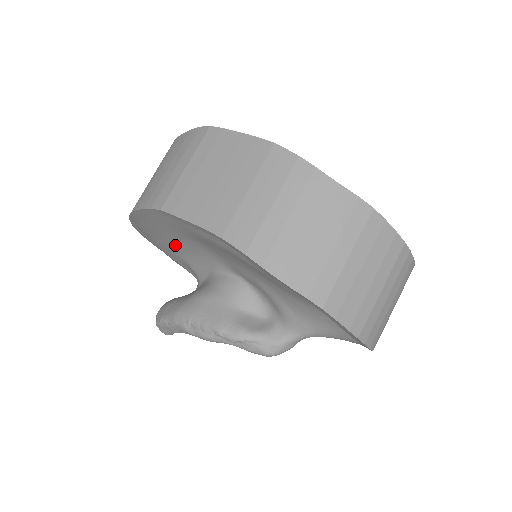
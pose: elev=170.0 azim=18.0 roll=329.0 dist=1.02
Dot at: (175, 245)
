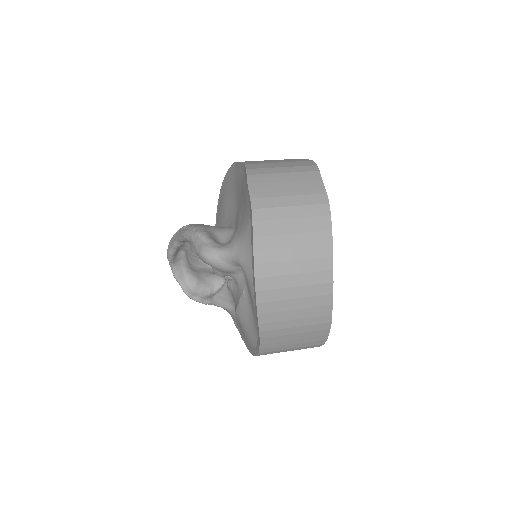
Dot at: (224, 214)
